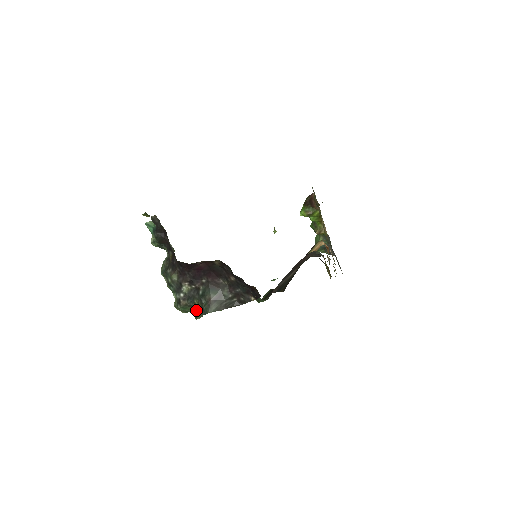
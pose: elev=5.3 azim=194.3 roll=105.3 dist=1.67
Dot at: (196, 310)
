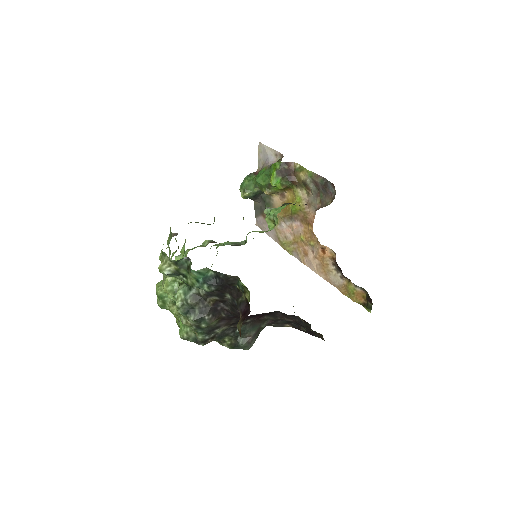
Dot at: occluded
